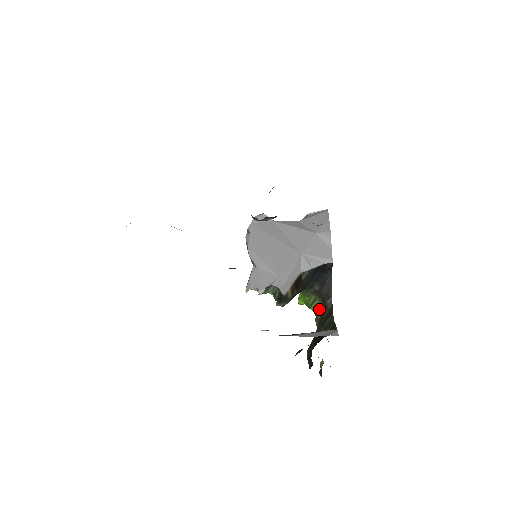
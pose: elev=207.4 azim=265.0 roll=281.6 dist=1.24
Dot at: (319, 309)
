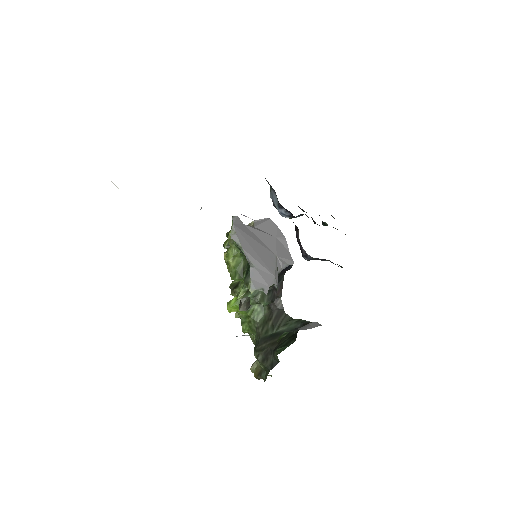
Dot at: (259, 313)
